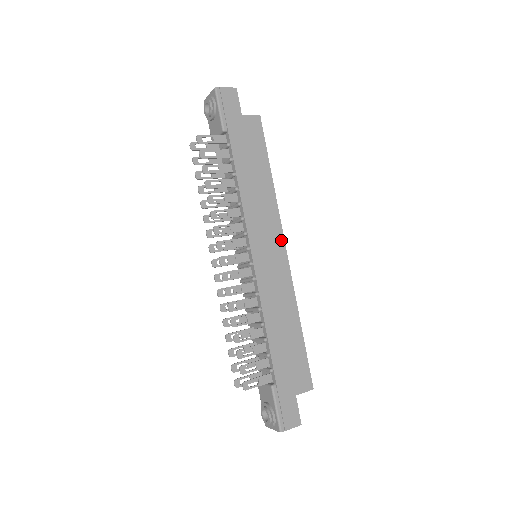
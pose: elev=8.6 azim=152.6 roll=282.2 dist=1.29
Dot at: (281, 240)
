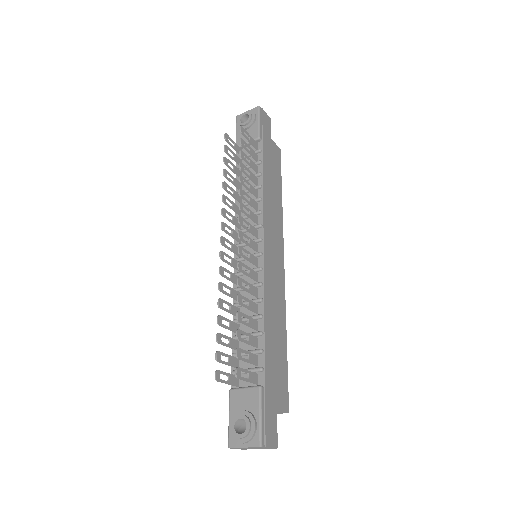
Dot at: (282, 251)
